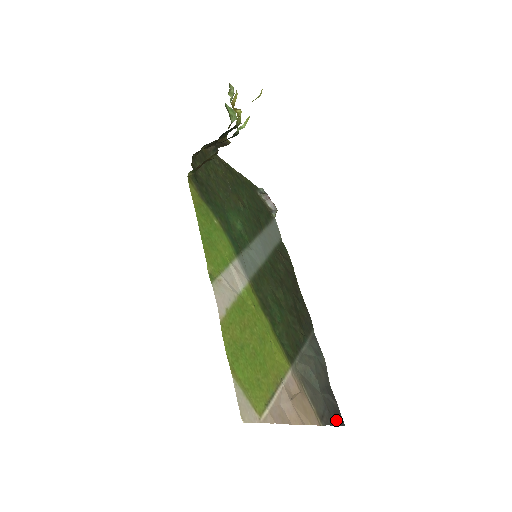
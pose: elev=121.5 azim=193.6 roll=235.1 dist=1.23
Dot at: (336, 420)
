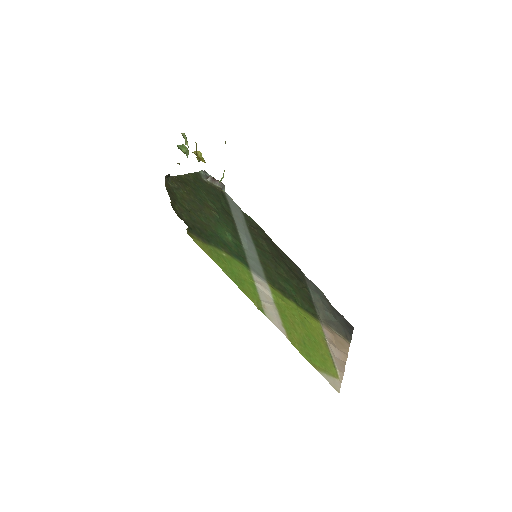
Dot at: (350, 330)
